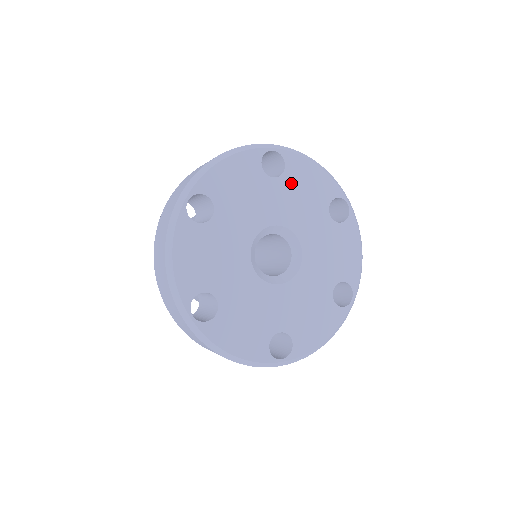
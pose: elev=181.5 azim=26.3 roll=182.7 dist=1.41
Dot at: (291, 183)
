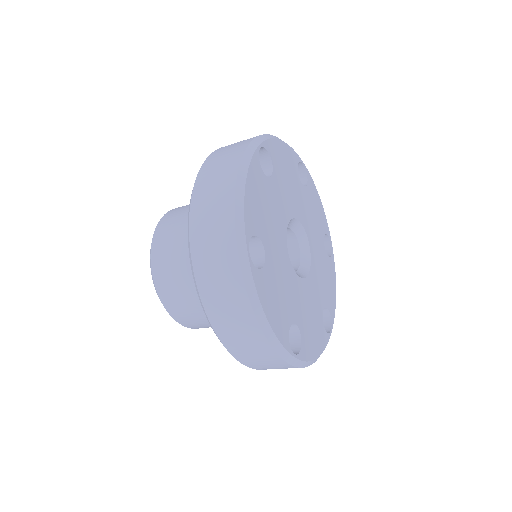
Dot at: (279, 172)
